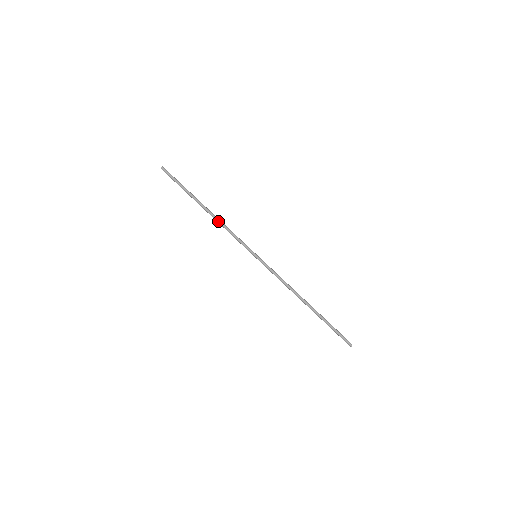
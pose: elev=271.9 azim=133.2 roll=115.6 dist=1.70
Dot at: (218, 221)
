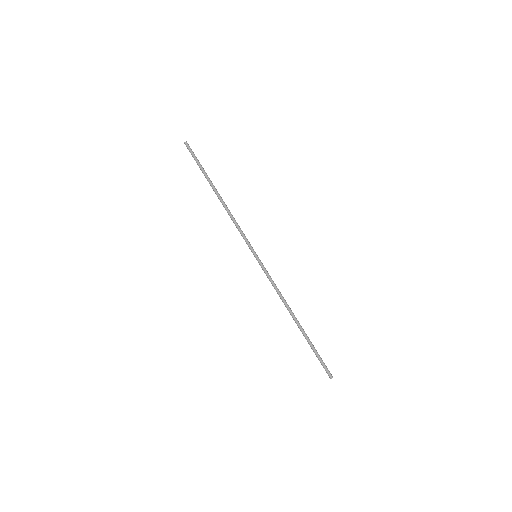
Dot at: (228, 209)
